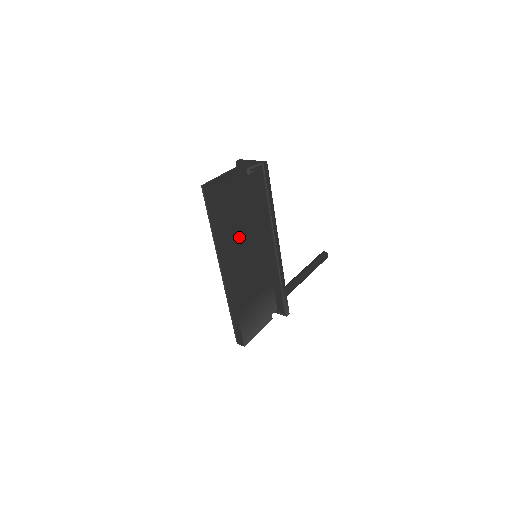
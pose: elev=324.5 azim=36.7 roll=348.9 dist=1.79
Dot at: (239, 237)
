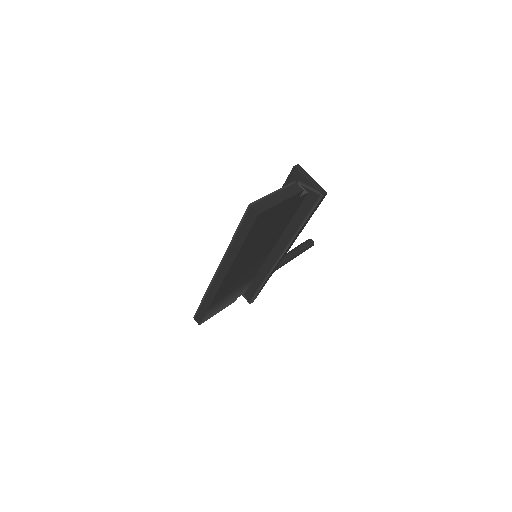
Dot at: (254, 249)
